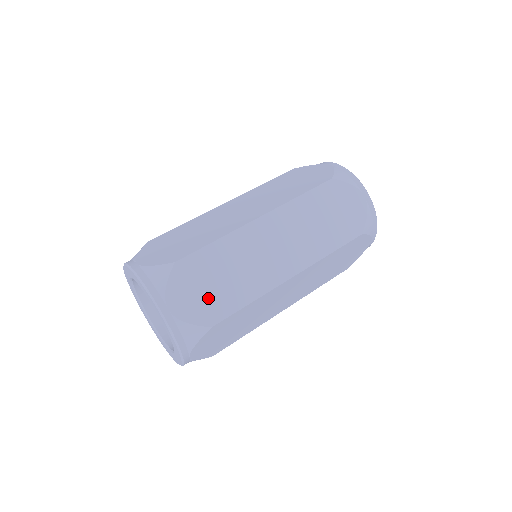
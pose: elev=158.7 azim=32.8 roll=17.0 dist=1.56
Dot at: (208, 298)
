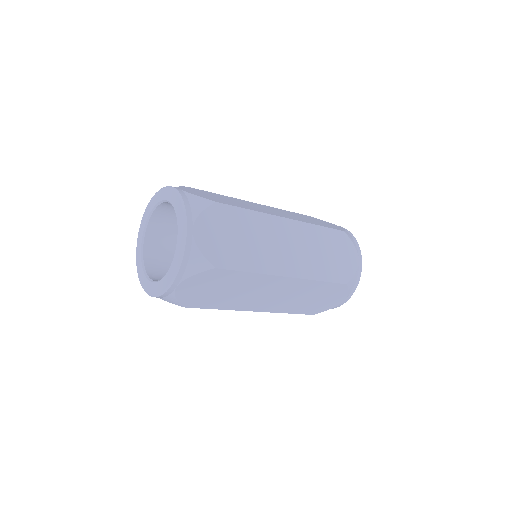
Dot at: (204, 295)
